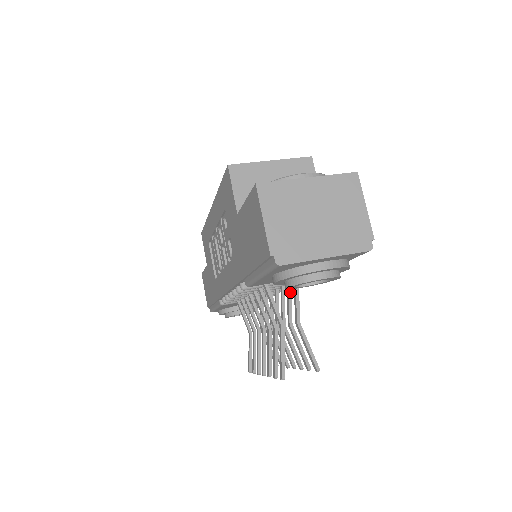
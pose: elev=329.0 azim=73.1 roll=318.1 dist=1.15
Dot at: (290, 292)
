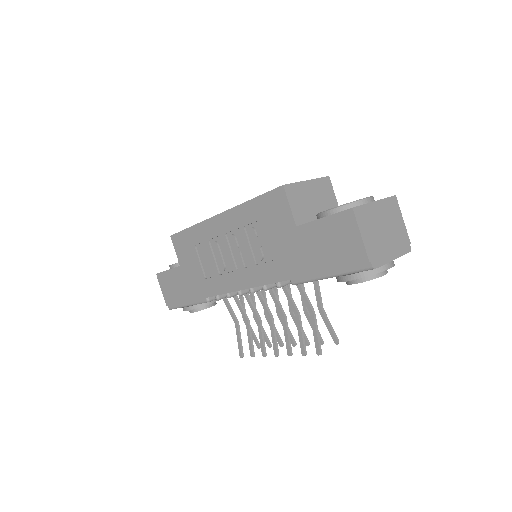
Dot at: (303, 285)
